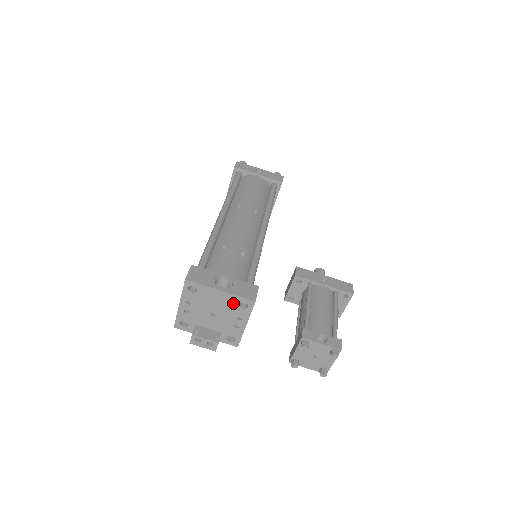
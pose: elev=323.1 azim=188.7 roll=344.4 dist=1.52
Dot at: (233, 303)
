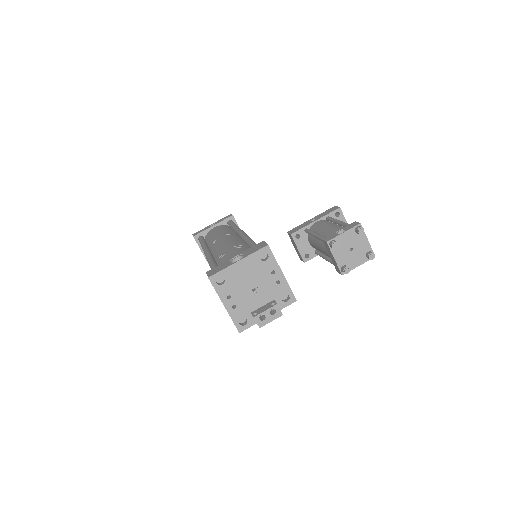
Dot at: (256, 263)
